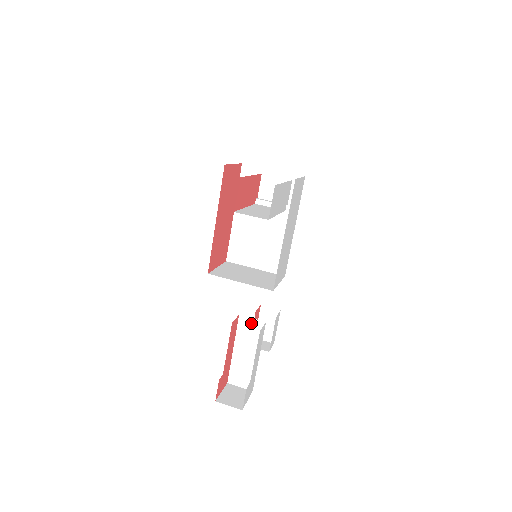
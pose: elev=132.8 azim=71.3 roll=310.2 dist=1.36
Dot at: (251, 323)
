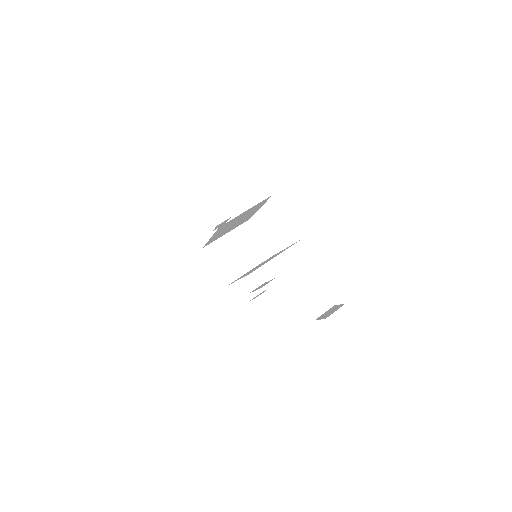
Dot at: occluded
